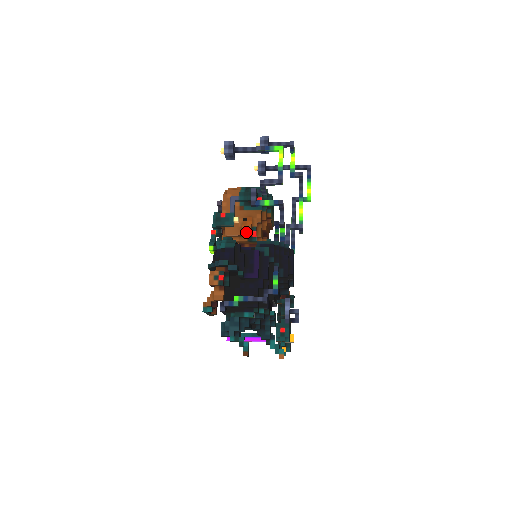
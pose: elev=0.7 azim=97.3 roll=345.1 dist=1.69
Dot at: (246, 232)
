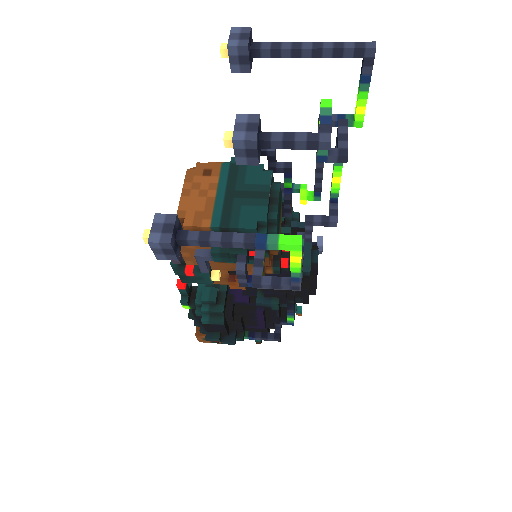
Dot at: occluded
